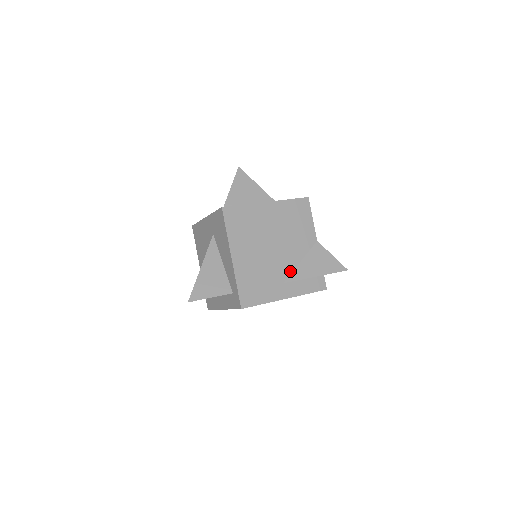
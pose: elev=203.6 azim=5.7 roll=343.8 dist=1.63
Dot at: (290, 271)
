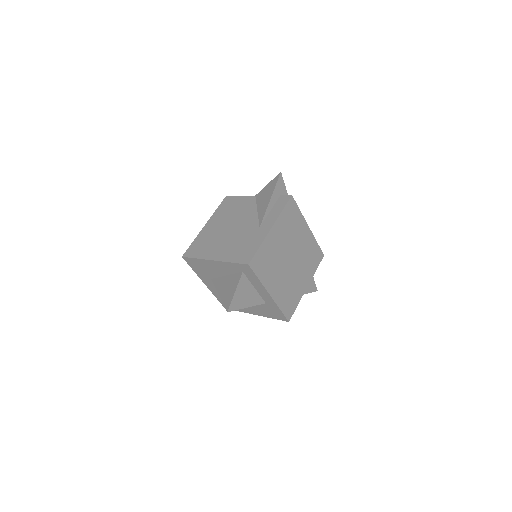
Dot at: (257, 220)
